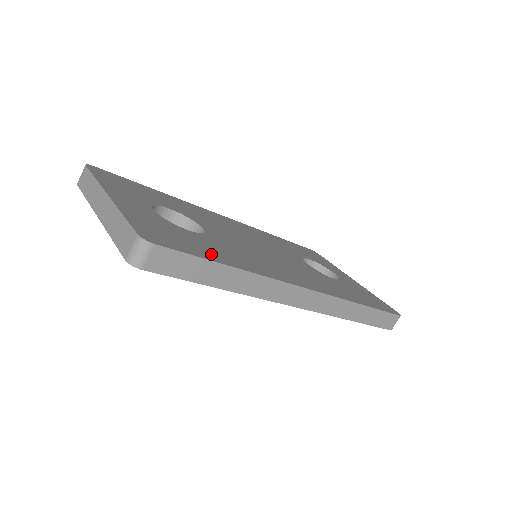
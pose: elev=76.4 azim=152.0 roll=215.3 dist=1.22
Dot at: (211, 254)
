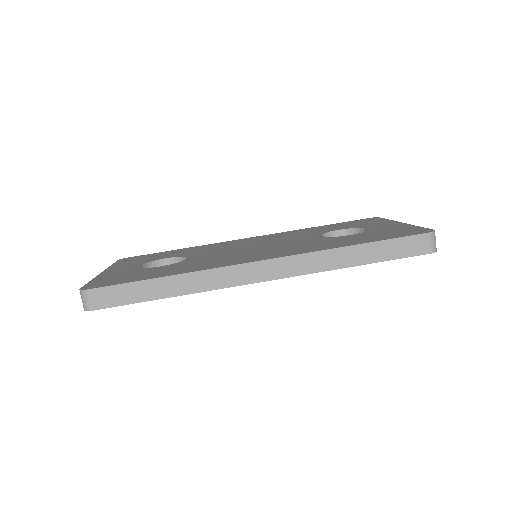
Dot at: (150, 276)
